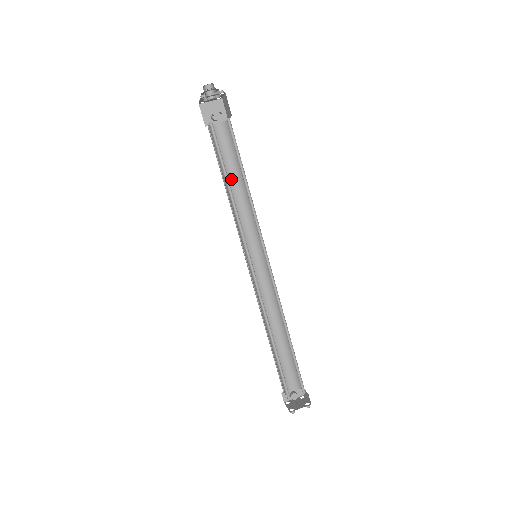
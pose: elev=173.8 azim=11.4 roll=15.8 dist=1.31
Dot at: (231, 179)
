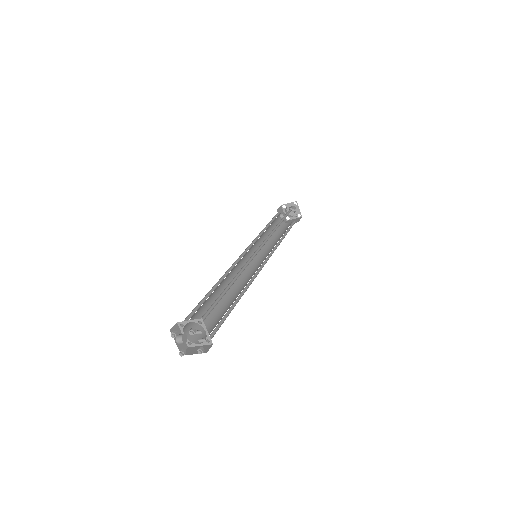
Dot at: (269, 231)
